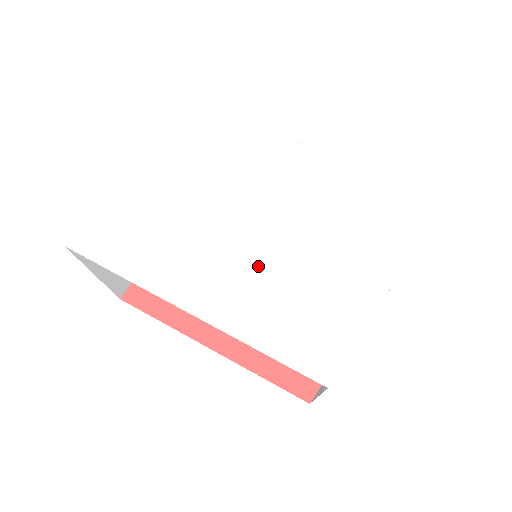
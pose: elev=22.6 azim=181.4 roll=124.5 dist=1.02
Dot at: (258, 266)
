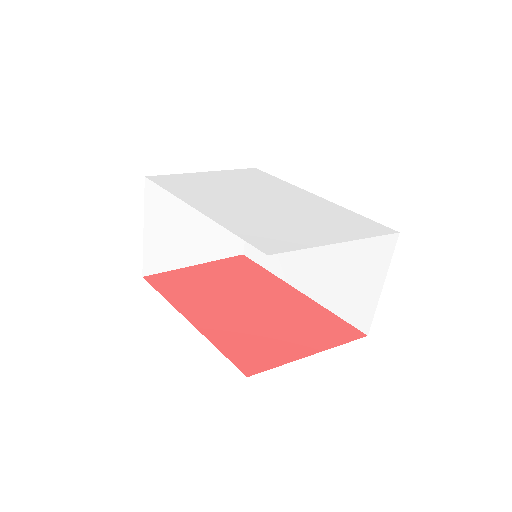
Dot at: (255, 212)
